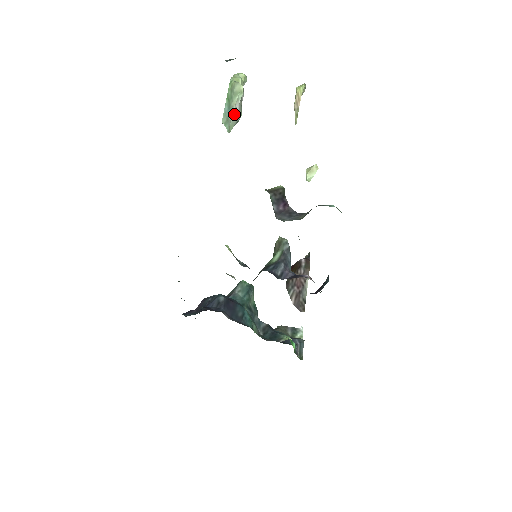
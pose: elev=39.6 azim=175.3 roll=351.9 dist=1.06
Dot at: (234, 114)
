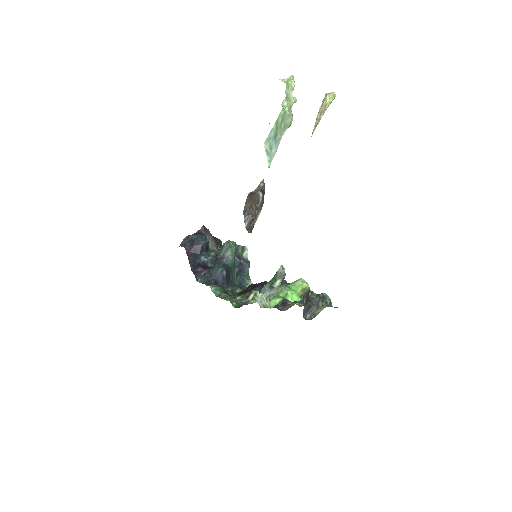
Dot at: occluded
